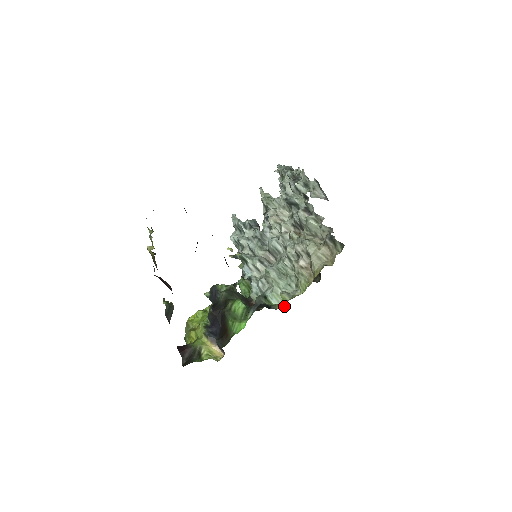
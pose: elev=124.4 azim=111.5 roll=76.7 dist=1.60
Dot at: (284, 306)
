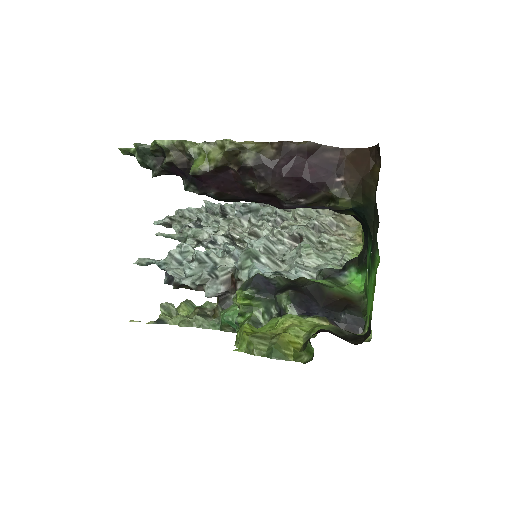
Dot at: occluded
